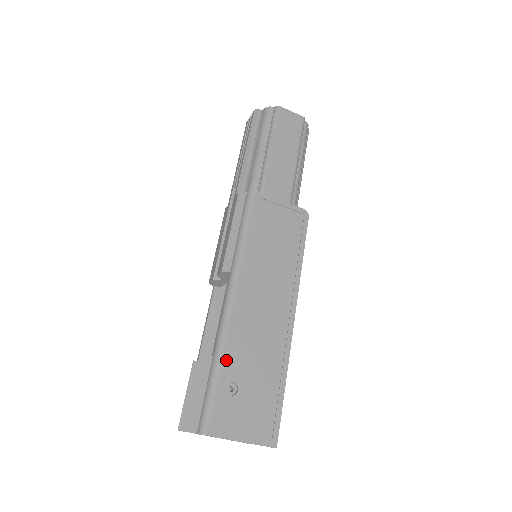
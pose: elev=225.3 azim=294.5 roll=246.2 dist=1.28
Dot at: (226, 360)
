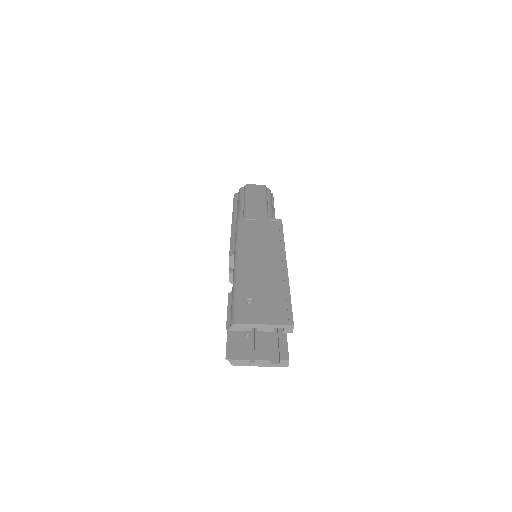
Dot at: (241, 288)
